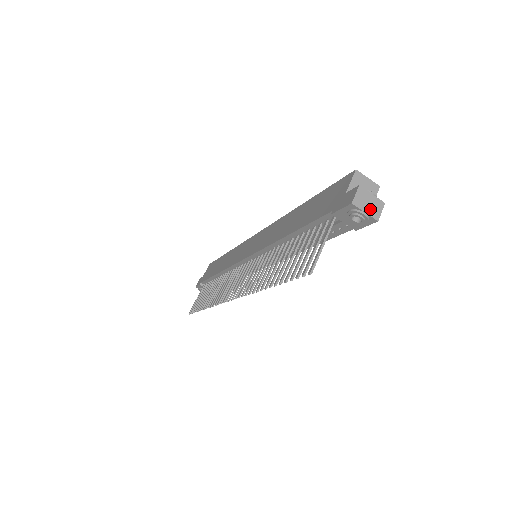
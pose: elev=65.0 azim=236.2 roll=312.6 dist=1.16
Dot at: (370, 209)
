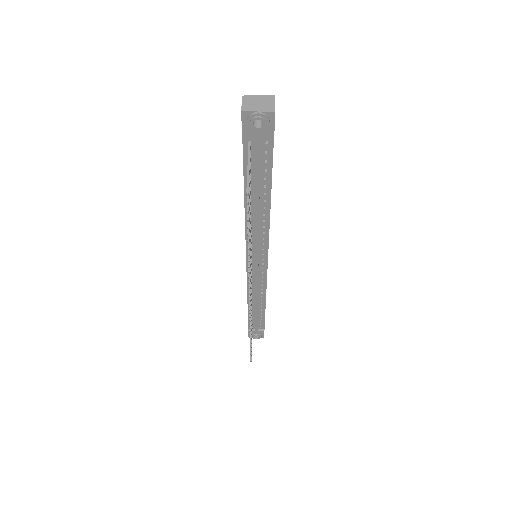
Dot at: (262, 107)
